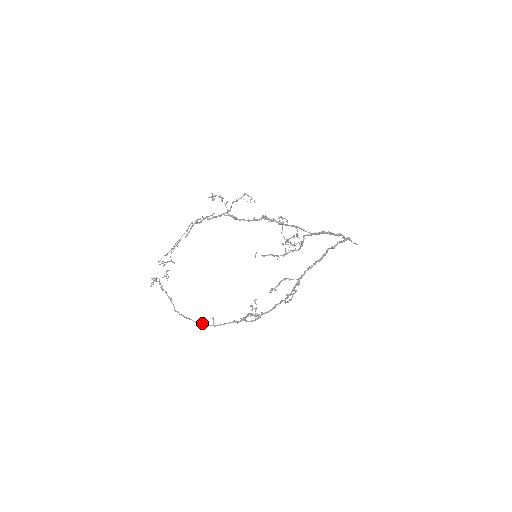
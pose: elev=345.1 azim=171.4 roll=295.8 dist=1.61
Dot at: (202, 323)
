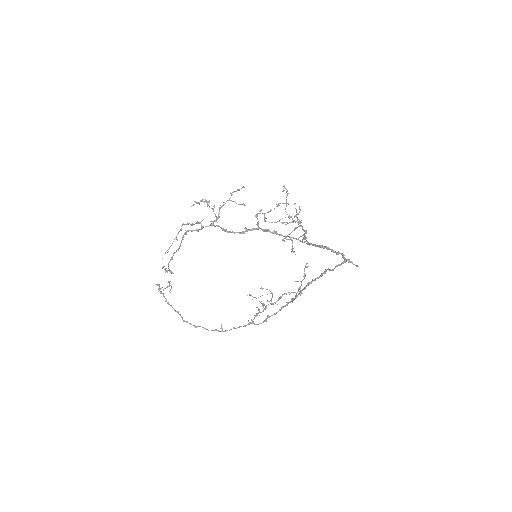
Dot at: occluded
